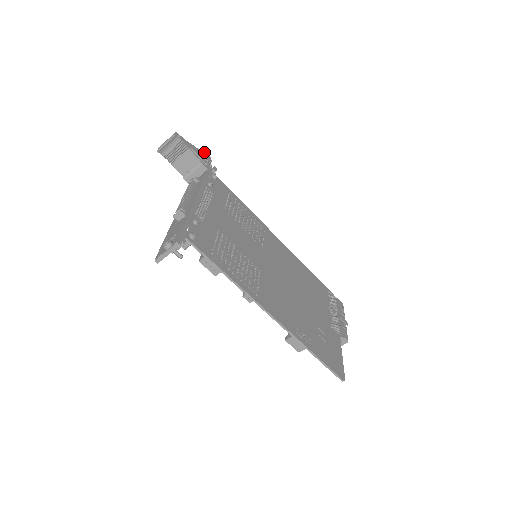
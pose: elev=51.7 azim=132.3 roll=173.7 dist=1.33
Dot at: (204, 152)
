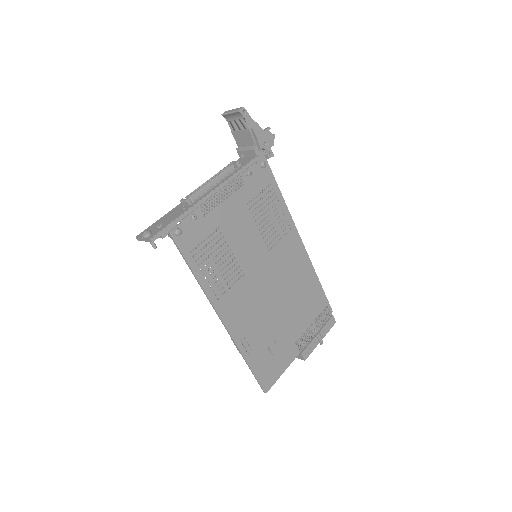
Dot at: (269, 133)
